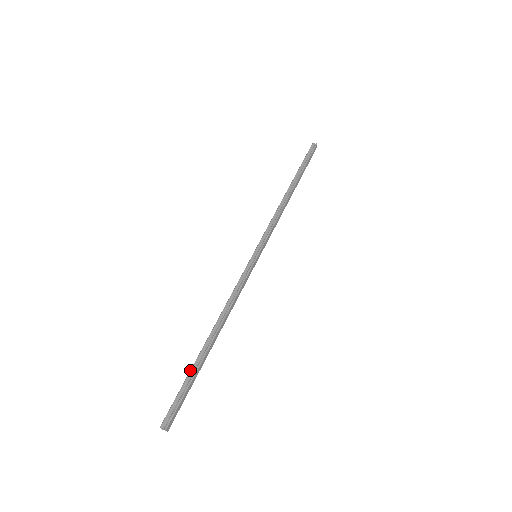
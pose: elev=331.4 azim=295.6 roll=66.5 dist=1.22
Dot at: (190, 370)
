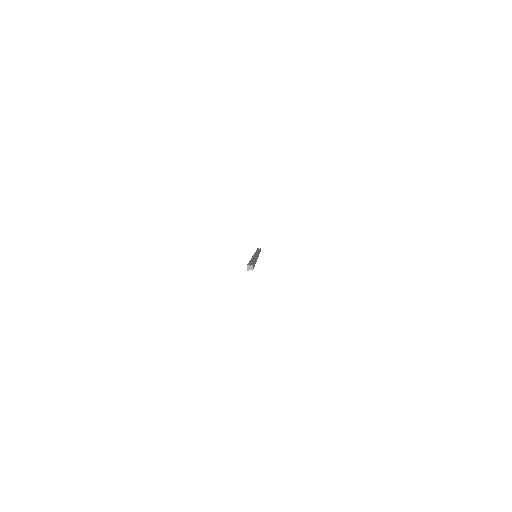
Dot at: occluded
